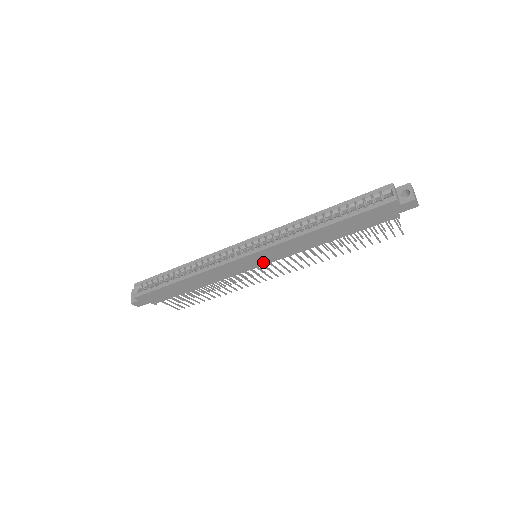
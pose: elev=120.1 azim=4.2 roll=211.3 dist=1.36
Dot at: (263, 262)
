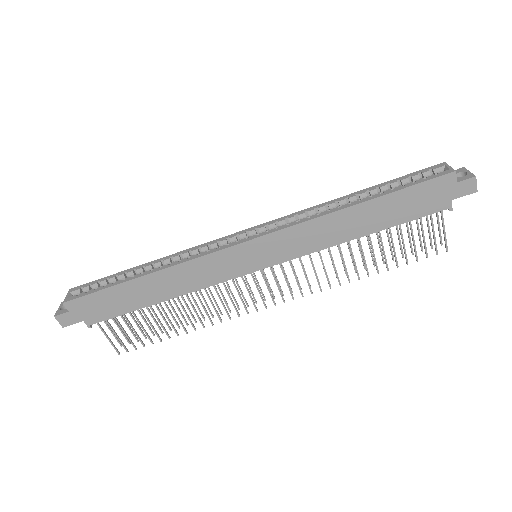
Dot at: (266, 261)
